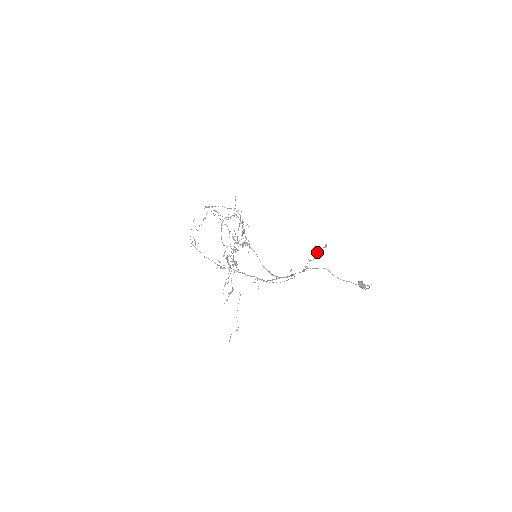
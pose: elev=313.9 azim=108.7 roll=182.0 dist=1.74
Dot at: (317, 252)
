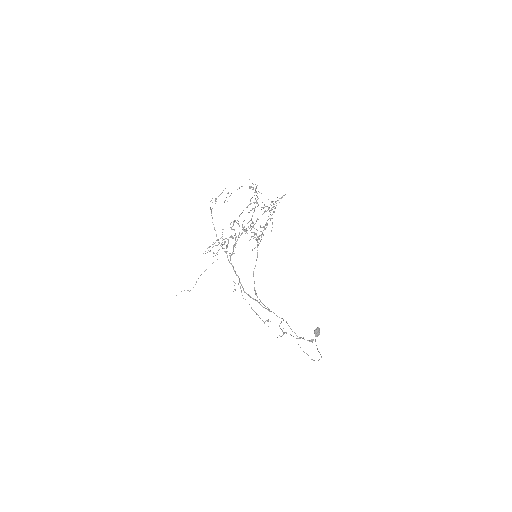
Dot at: (301, 337)
